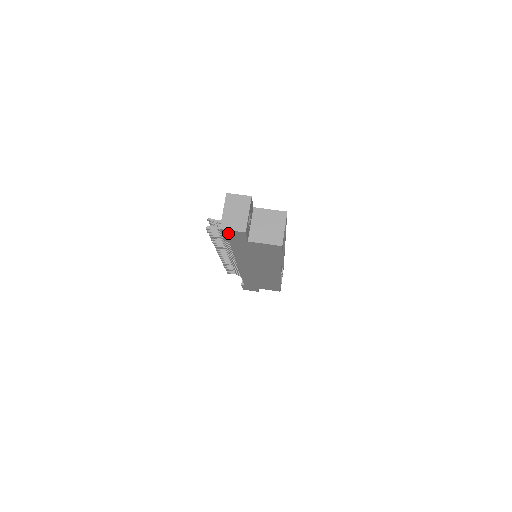
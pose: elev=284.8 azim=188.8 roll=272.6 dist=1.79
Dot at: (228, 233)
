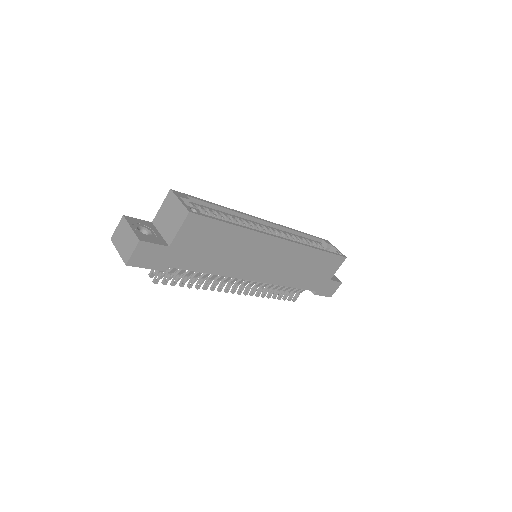
Dot at: (140, 260)
